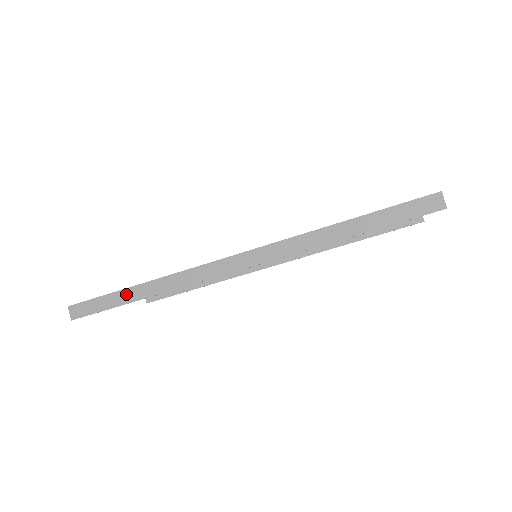
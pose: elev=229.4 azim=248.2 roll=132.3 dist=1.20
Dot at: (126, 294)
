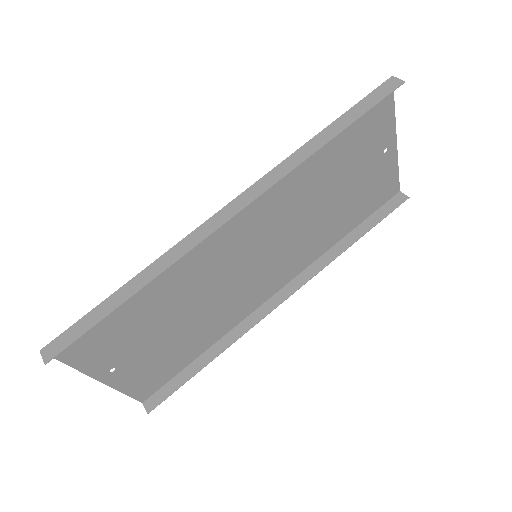
Dot at: (113, 299)
